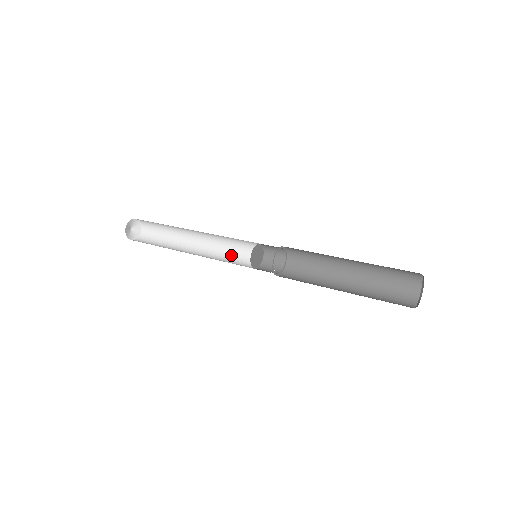
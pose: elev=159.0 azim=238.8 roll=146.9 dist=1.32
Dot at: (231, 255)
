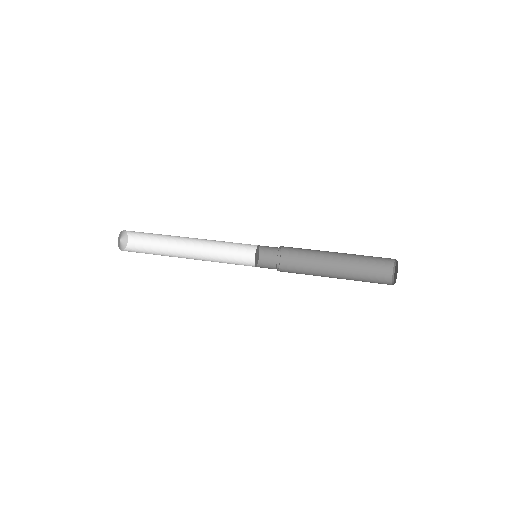
Dot at: (229, 246)
